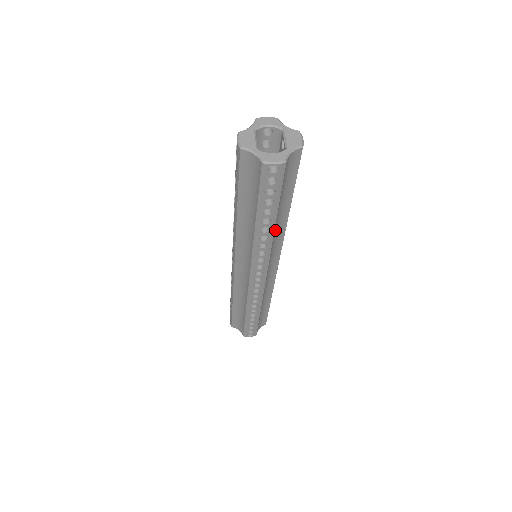
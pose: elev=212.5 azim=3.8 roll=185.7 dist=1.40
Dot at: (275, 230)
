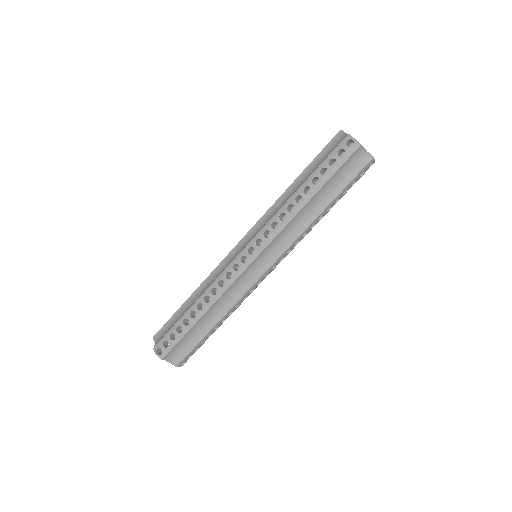
Dot at: (301, 215)
